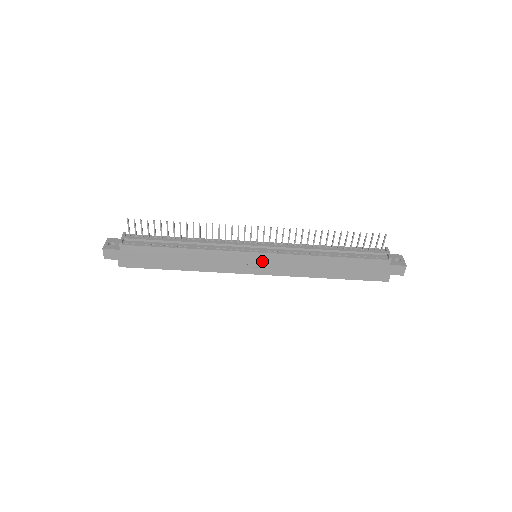
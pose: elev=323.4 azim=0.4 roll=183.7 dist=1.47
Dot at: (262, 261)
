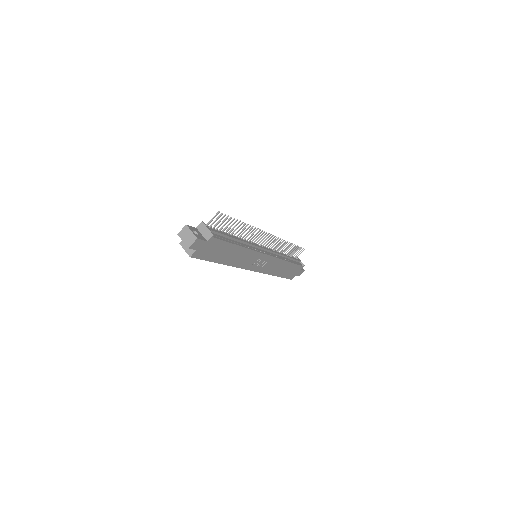
Dot at: (264, 261)
